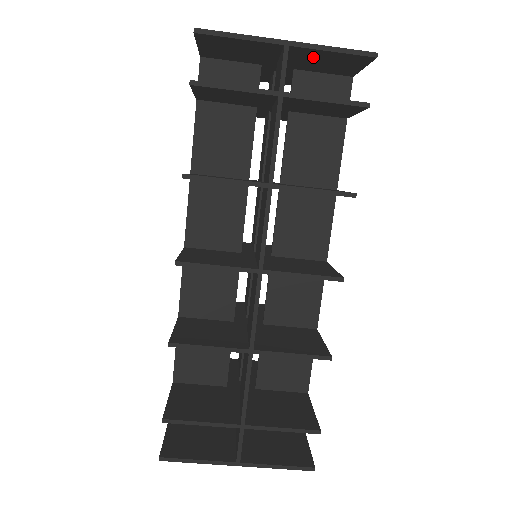
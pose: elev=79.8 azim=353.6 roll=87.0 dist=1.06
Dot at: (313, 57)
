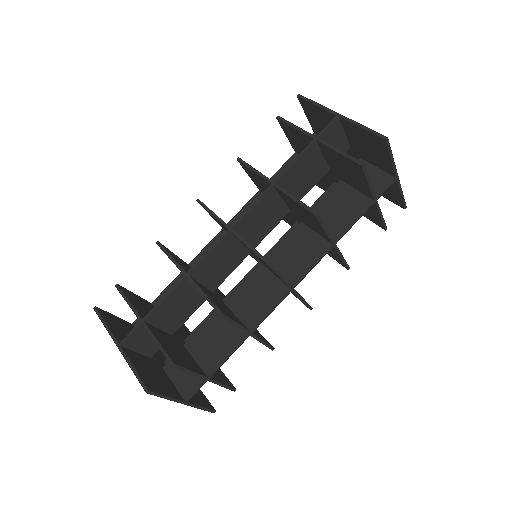
Dot at: (358, 137)
